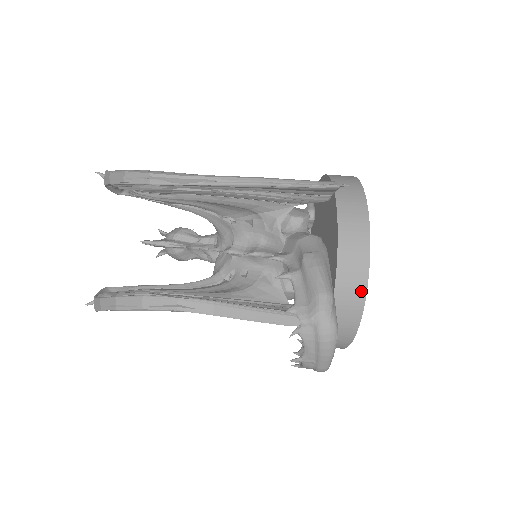
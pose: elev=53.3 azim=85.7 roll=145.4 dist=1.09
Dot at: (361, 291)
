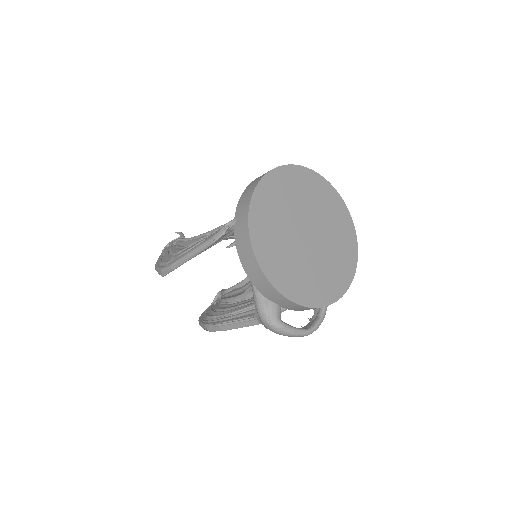
Dot at: (279, 295)
